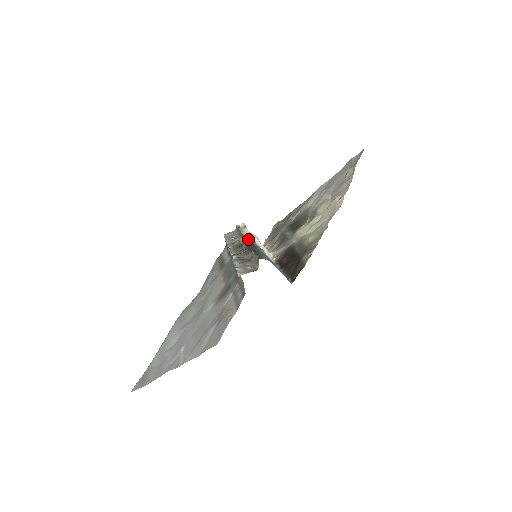
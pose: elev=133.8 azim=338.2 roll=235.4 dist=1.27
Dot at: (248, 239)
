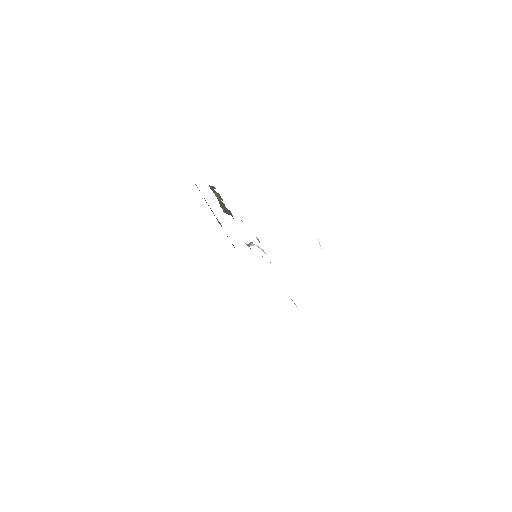
Dot at: (251, 245)
